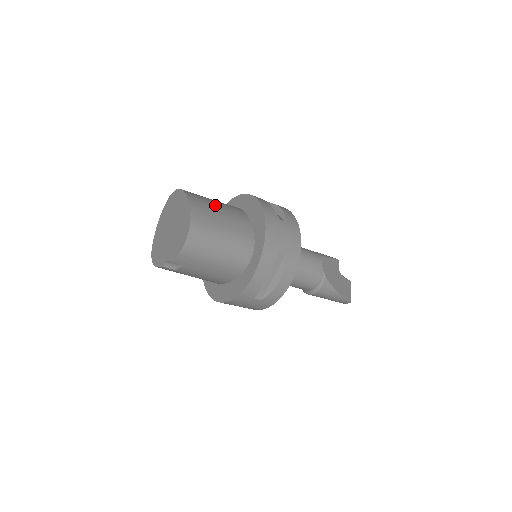
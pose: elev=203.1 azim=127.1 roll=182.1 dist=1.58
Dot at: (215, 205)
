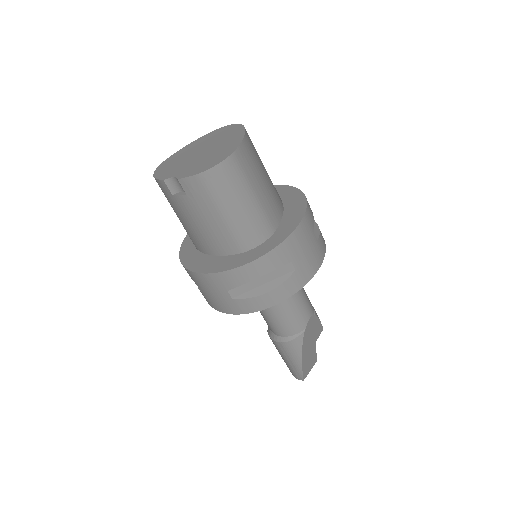
Dot at: (263, 167)
